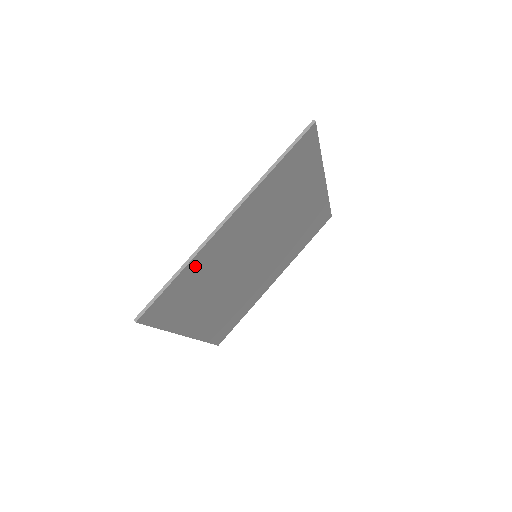
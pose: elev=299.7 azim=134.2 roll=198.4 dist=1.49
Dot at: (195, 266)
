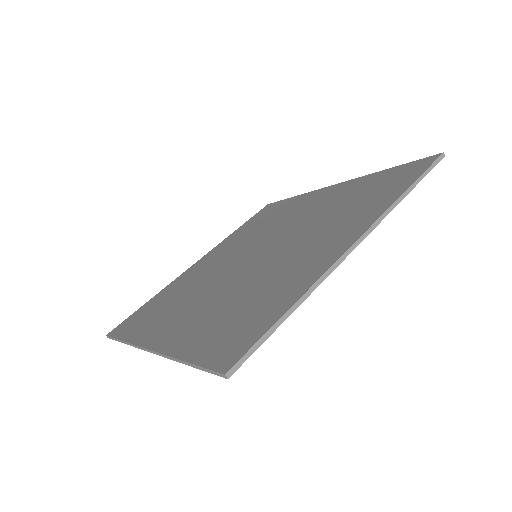
Dot at: occluded
